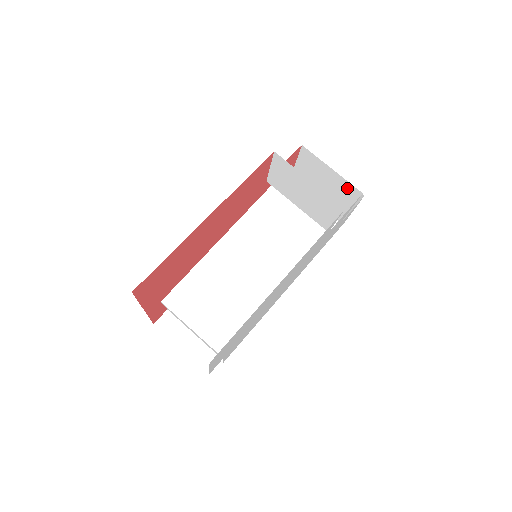
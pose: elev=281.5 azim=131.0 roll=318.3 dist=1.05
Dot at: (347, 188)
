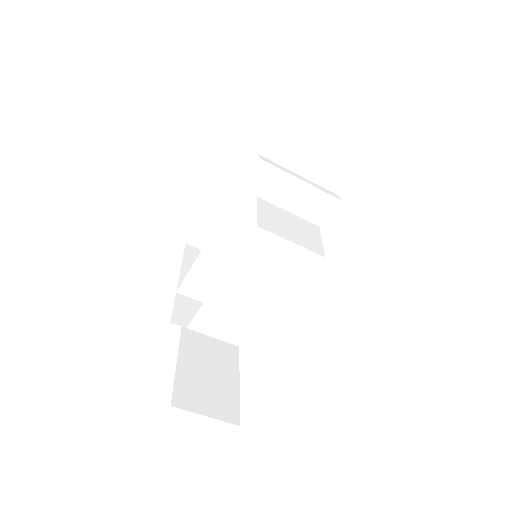
Dot at: occluded
